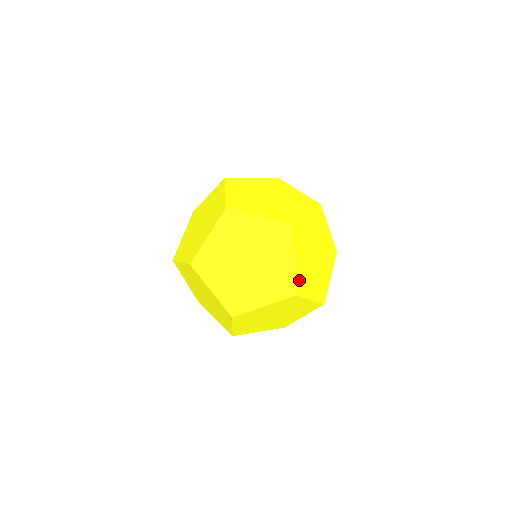
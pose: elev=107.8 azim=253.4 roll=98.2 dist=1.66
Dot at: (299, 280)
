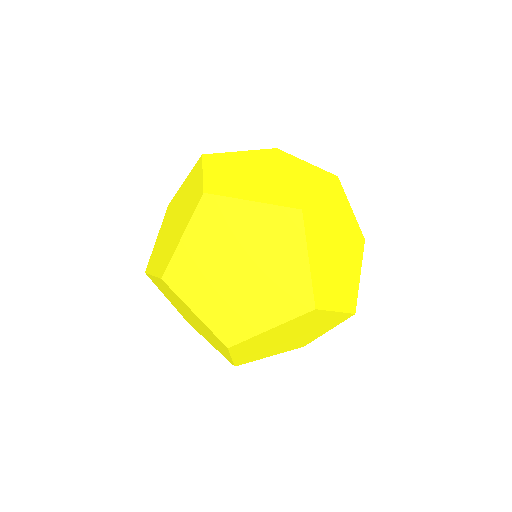
Dot at: (317, 287)
